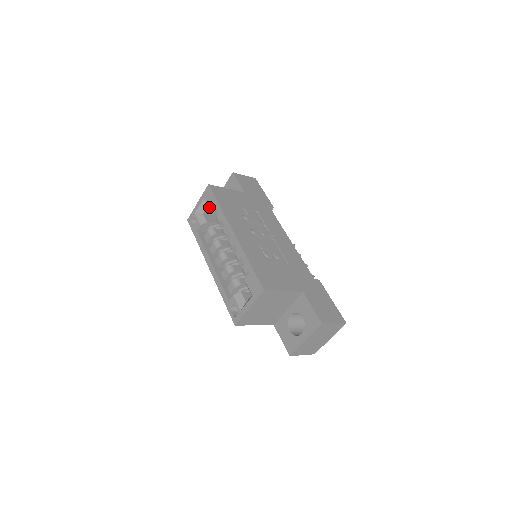
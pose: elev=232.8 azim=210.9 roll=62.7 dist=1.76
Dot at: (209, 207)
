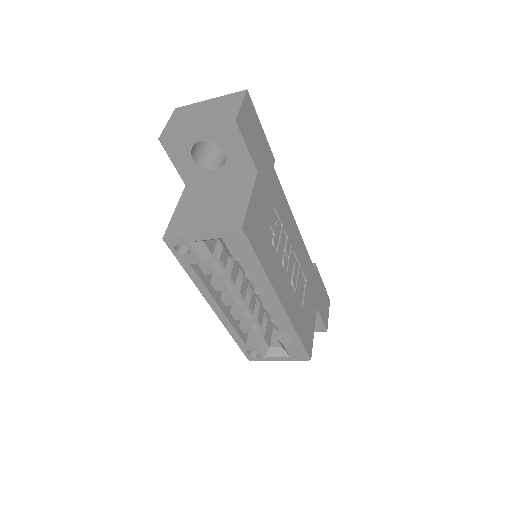
Dot at: (234, 257)
